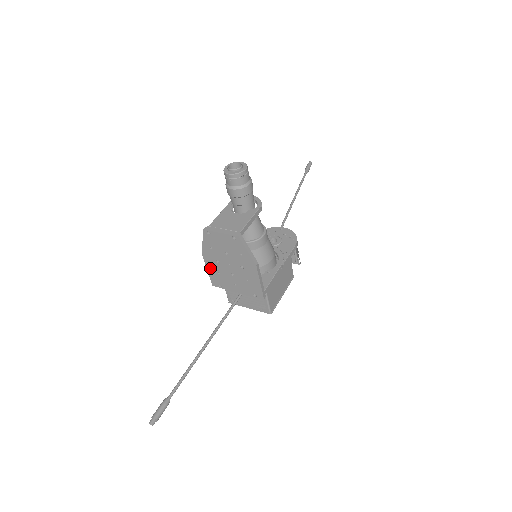
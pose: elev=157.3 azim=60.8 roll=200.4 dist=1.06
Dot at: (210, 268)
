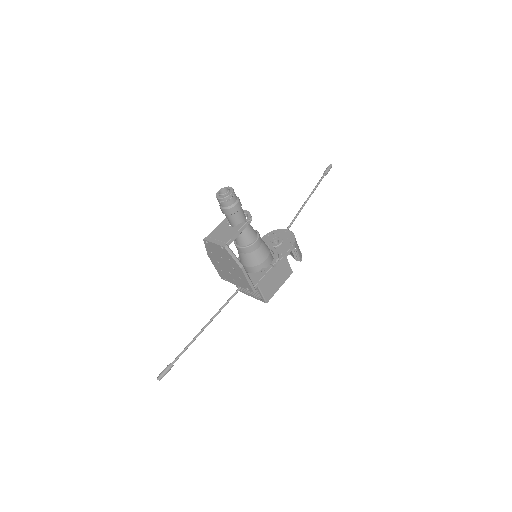
Dot at: (216, 266)
